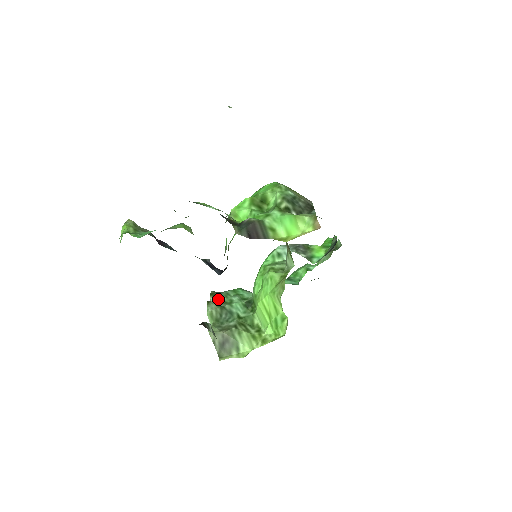
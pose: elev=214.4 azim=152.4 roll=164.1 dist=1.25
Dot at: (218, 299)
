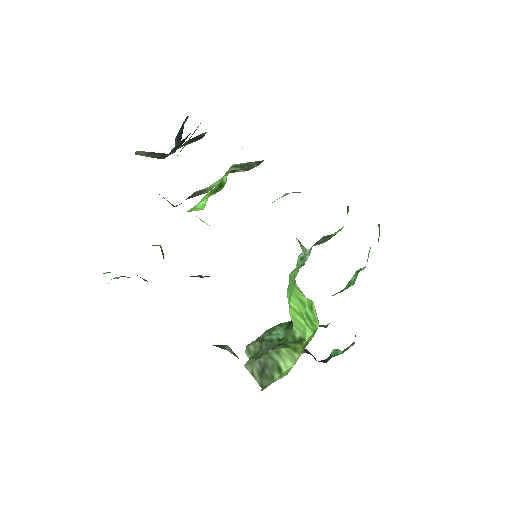
Dot at: occluded
